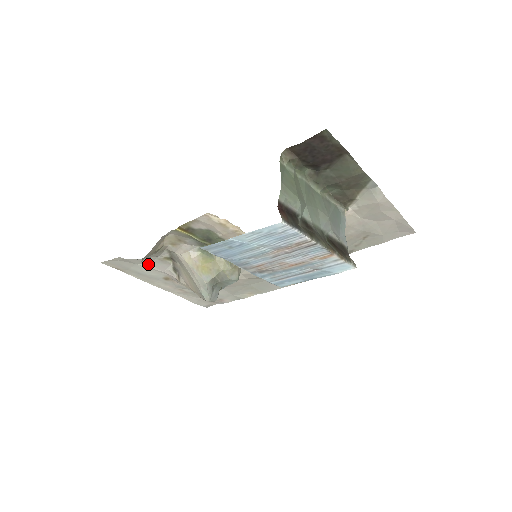
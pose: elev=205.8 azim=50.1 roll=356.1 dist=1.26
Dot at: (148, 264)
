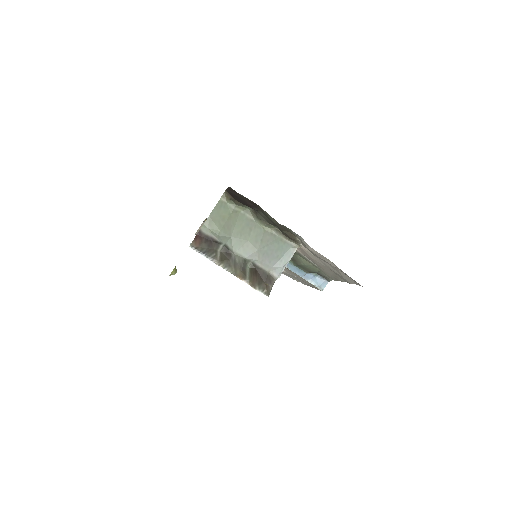
Dot at: occluded
